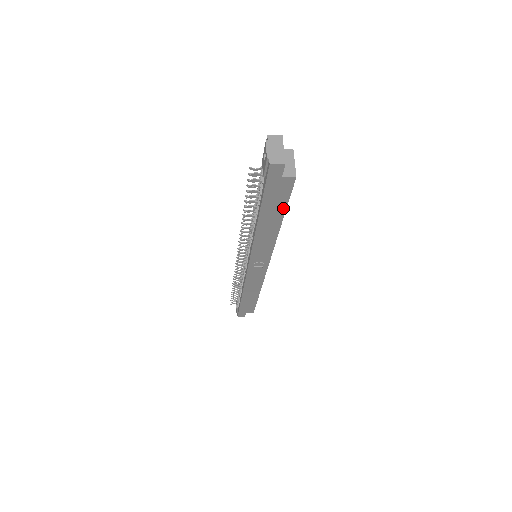
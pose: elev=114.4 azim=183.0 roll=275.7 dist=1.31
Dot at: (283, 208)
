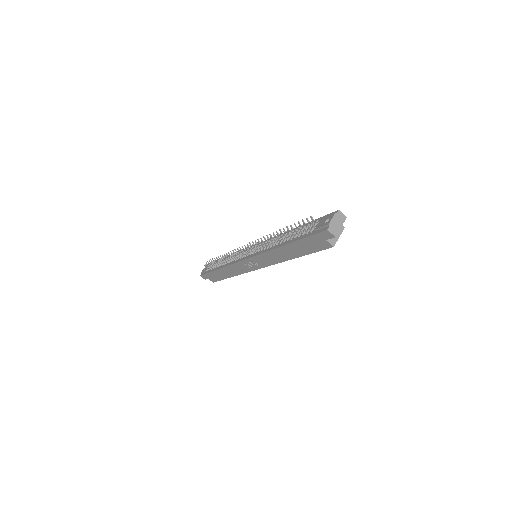
Dot at: (307, 252)
